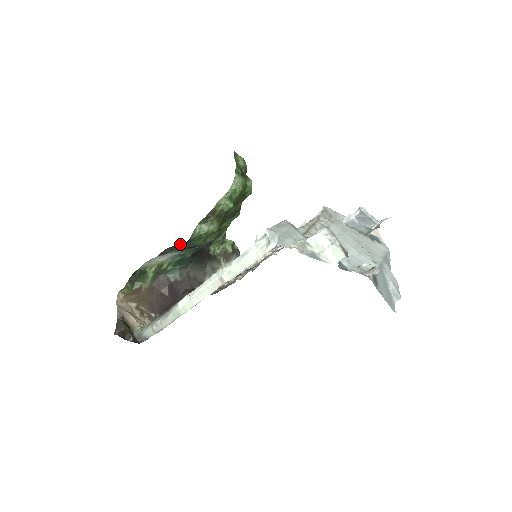
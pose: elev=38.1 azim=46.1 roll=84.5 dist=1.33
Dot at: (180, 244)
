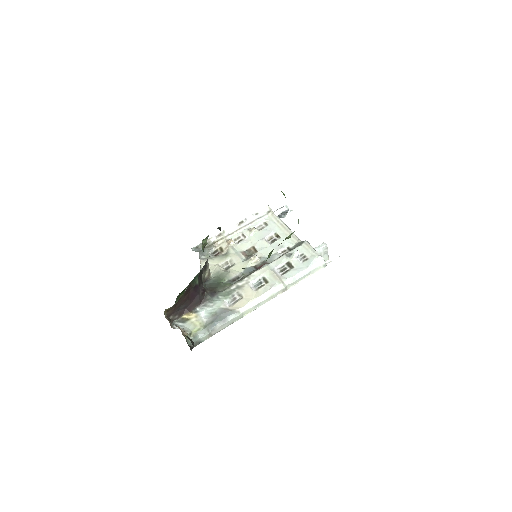
Dot at: occluded
